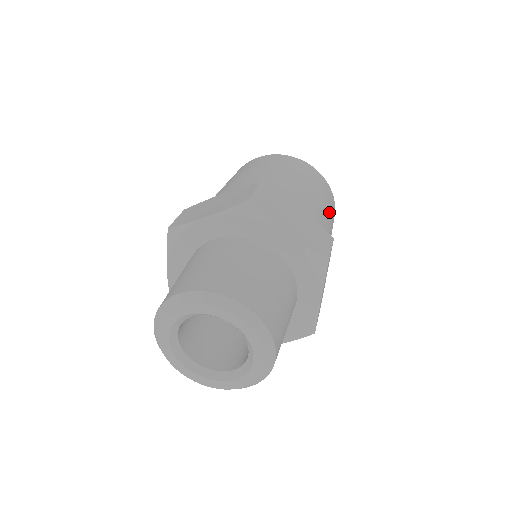
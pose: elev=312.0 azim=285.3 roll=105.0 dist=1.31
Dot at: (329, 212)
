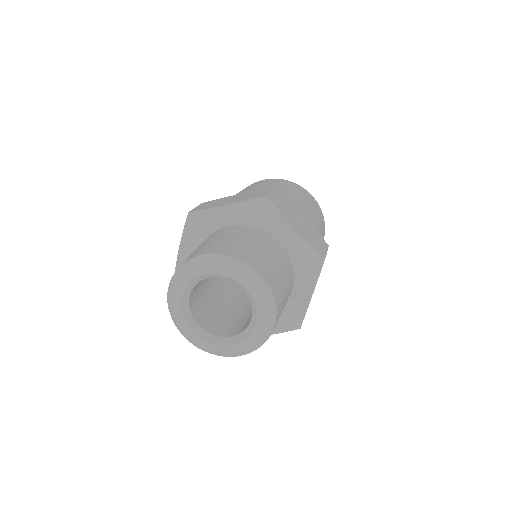
Dot at: (322, 232)
